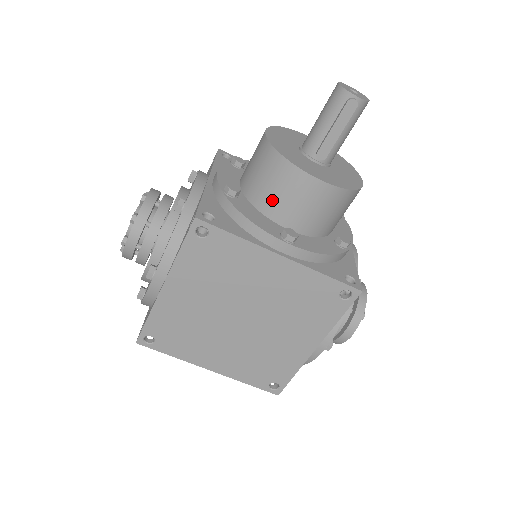
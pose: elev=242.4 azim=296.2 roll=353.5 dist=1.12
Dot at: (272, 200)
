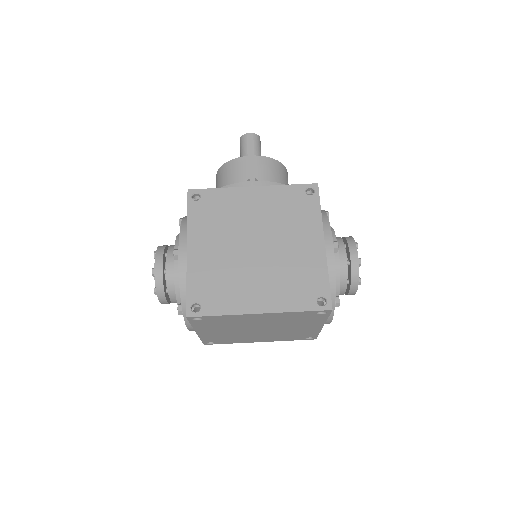
Dot at: occluded
